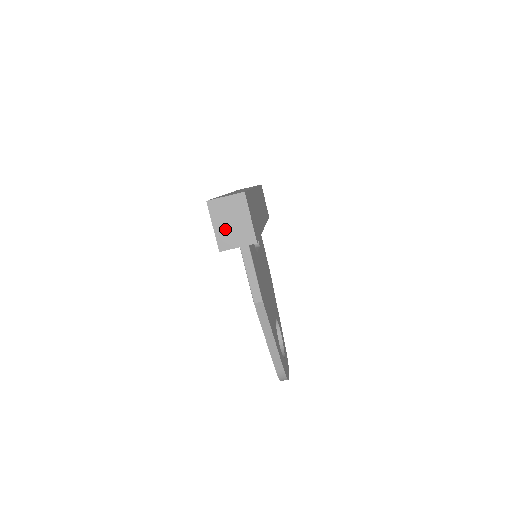
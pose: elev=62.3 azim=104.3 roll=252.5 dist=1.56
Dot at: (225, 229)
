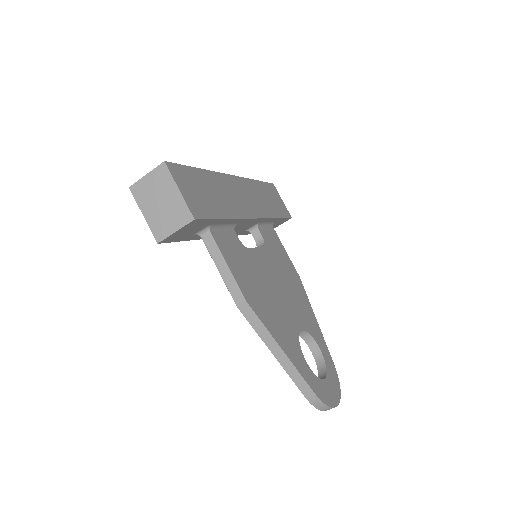
Dot at: (156, 214)
